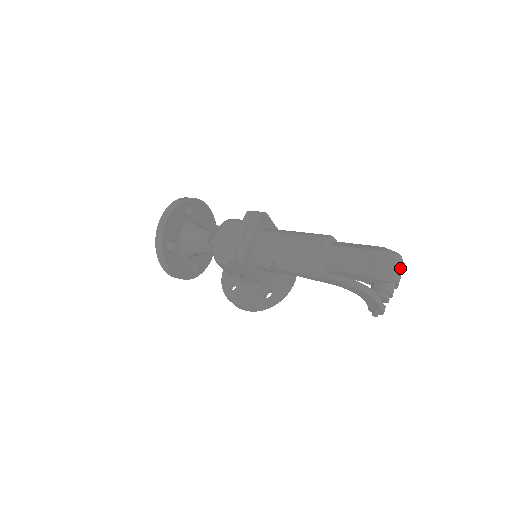
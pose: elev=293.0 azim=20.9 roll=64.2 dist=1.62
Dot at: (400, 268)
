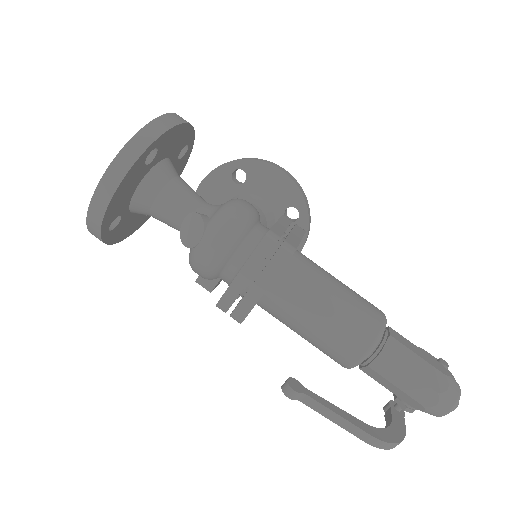
Dot at: occluded
